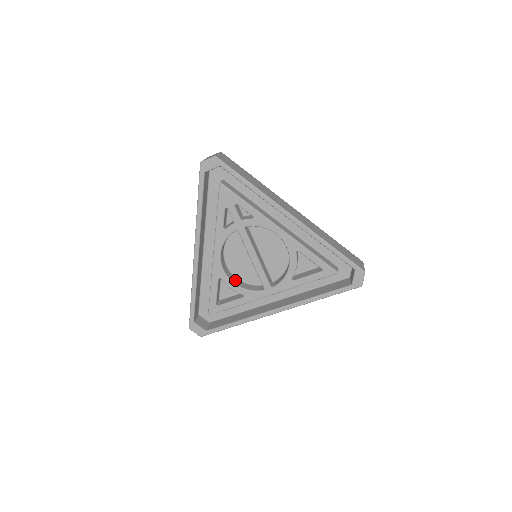
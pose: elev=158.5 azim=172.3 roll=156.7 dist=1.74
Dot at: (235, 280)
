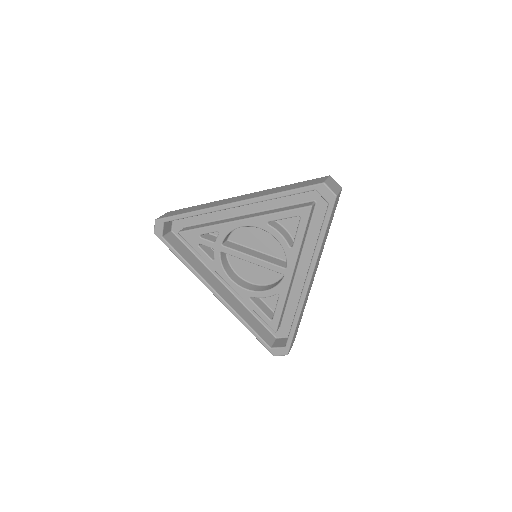
Dot at: (263, 288)
